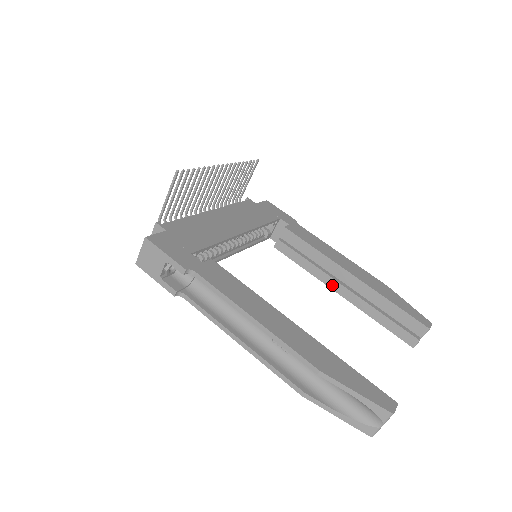
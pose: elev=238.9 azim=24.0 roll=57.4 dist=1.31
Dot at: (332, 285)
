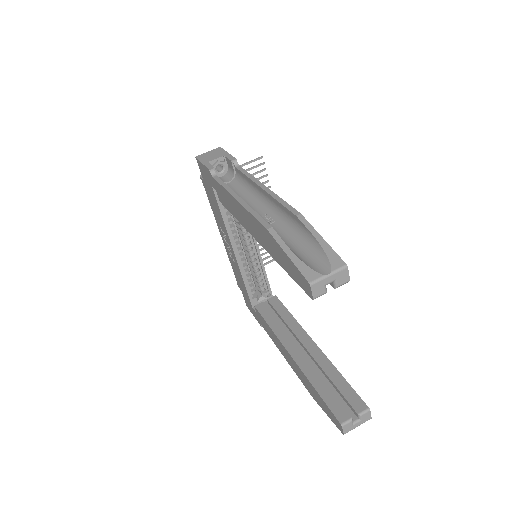
Dot at: (289, 346)
